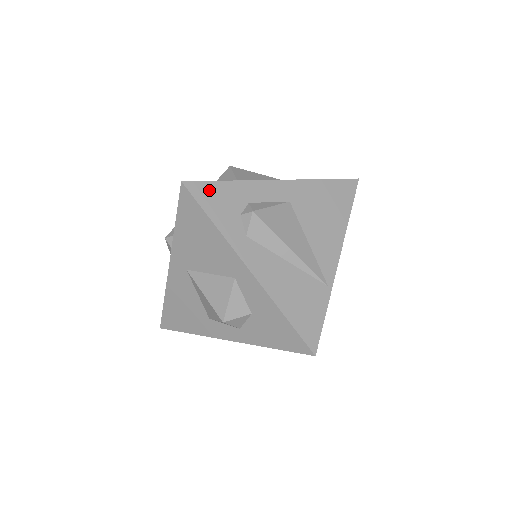
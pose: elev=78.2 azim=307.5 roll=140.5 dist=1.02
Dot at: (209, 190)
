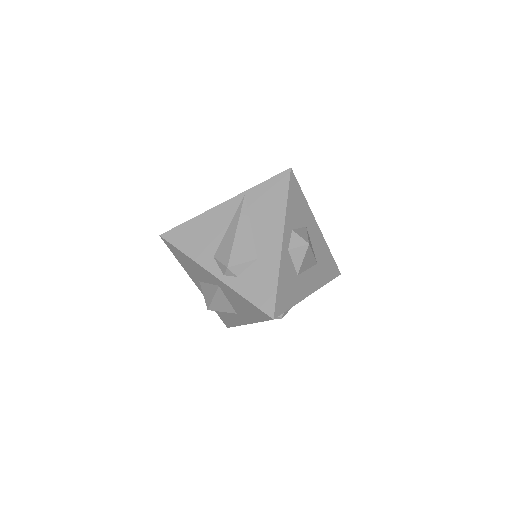
Dot at: occluded
